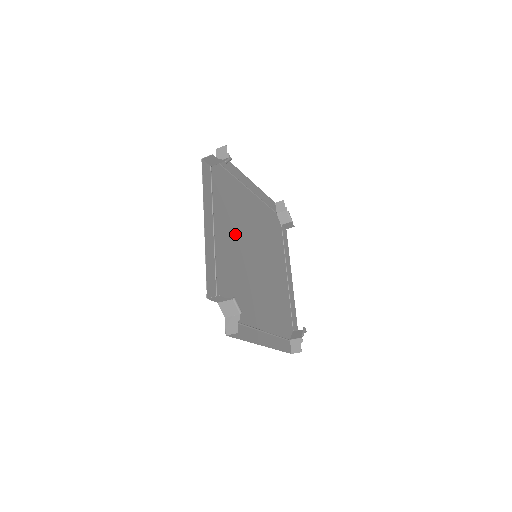
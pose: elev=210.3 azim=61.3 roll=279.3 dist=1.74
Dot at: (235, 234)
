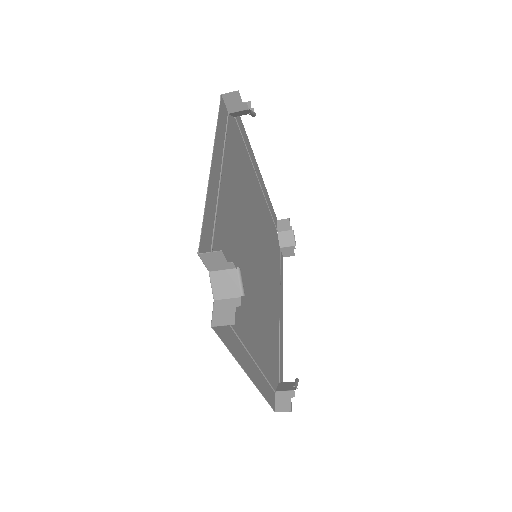
Dot at: (240, 210)
